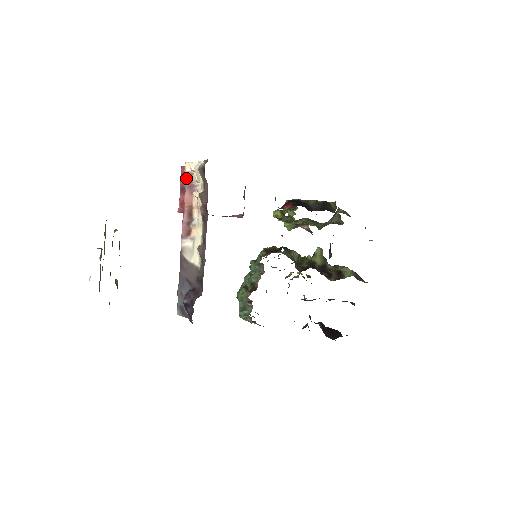
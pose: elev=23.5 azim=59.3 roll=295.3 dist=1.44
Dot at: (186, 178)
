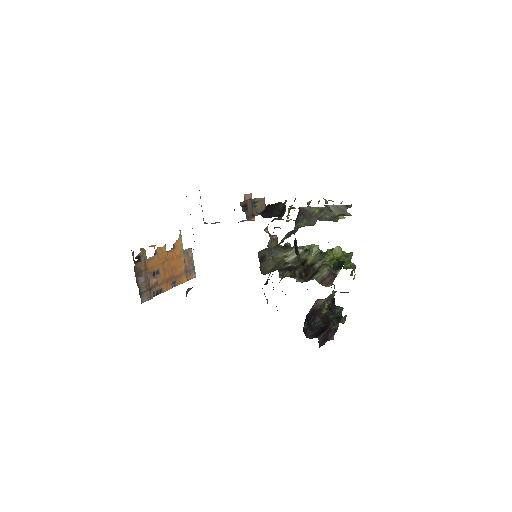
Dot at: occluded
